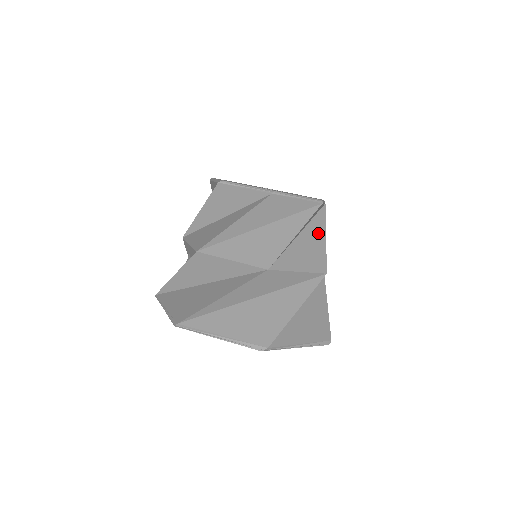
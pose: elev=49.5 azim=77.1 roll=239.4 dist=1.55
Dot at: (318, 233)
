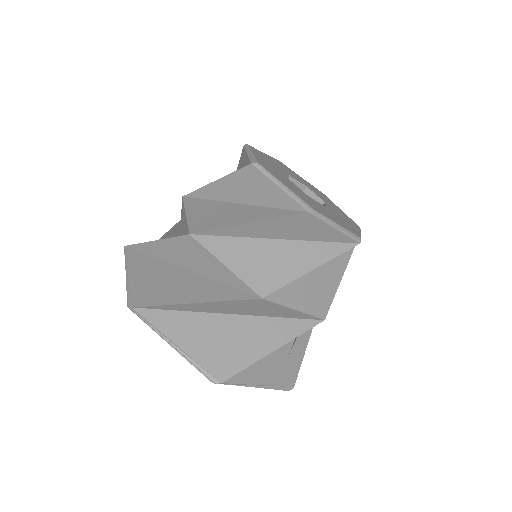
Dot at: occluded
